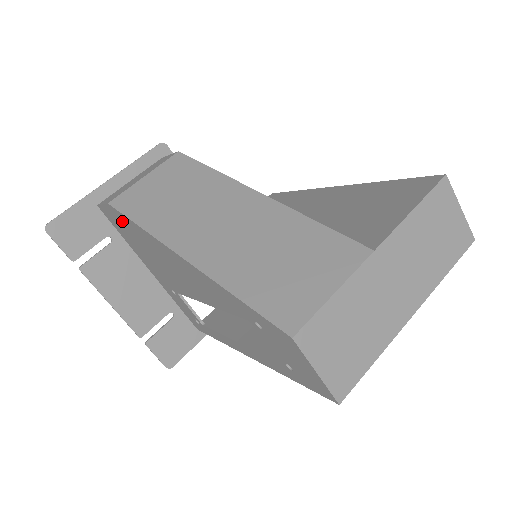
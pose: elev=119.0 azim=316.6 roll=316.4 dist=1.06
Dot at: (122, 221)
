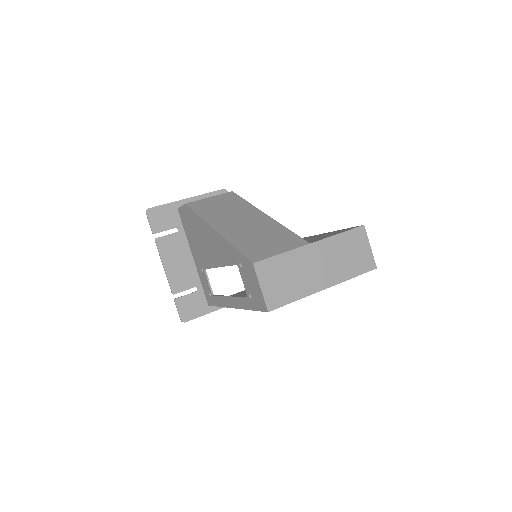
Dot at: (189, 215)
